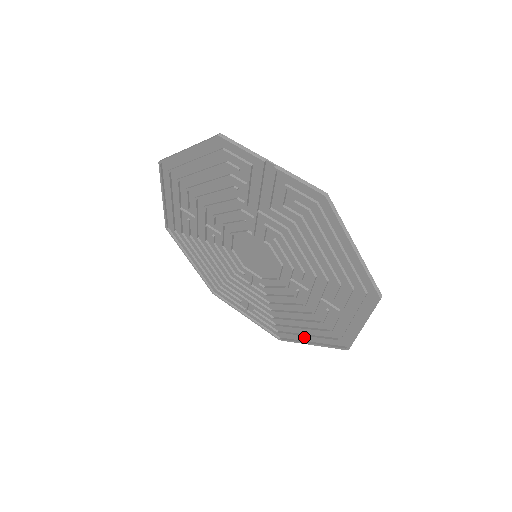
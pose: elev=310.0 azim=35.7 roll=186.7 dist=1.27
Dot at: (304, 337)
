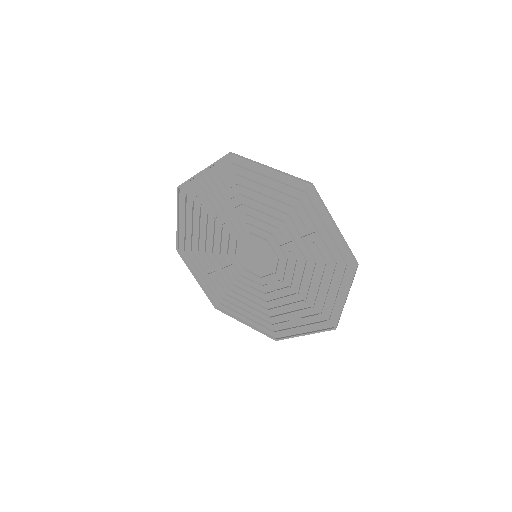
Dot at: (338, 299)
